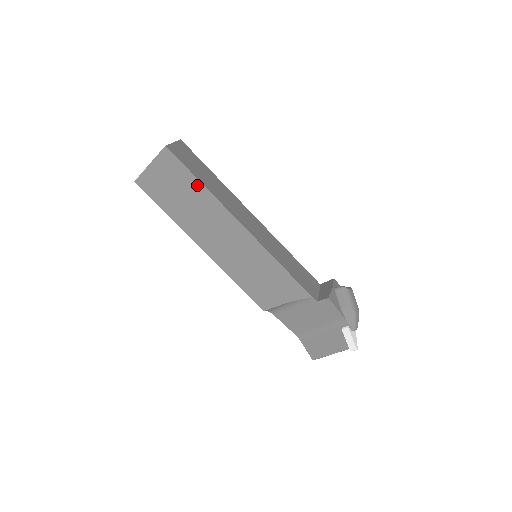
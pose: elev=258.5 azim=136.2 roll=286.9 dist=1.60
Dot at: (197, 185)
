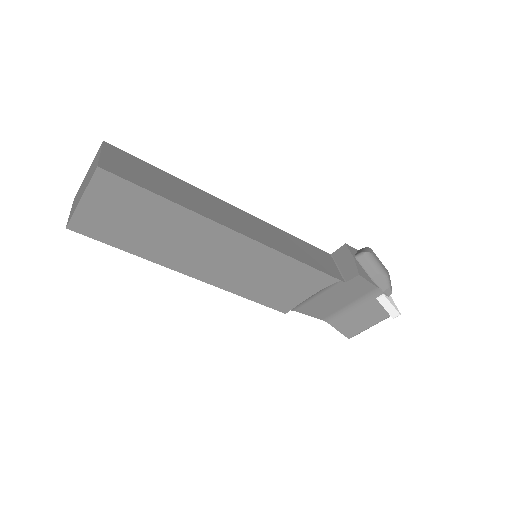
Dot at: (162, 204)
